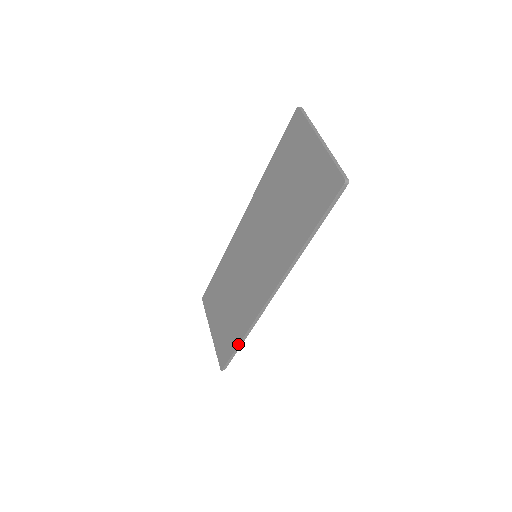
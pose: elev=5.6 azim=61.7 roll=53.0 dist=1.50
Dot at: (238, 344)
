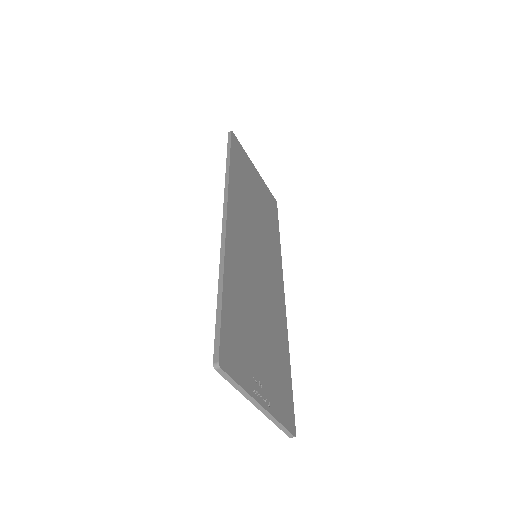
Dot at: (218, 294)
